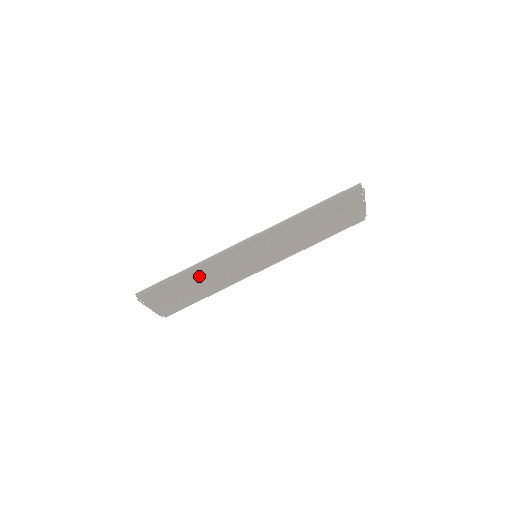
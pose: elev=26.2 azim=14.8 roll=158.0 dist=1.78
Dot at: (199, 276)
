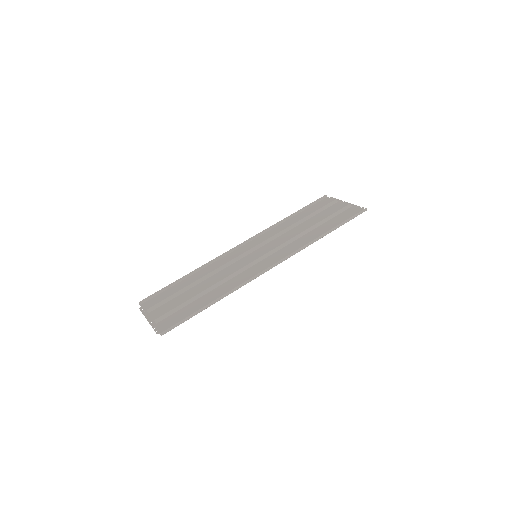
Dot at: (212, 292)
